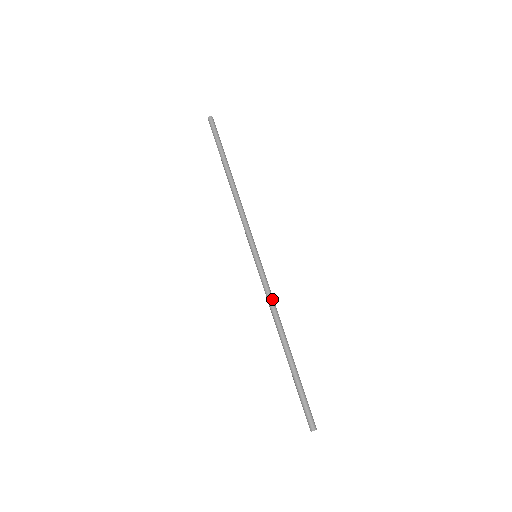
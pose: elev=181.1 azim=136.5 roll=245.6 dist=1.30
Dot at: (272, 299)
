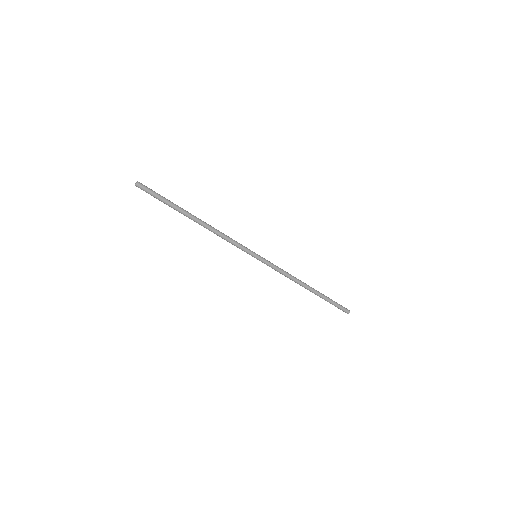
Dot at: (285, 272)
